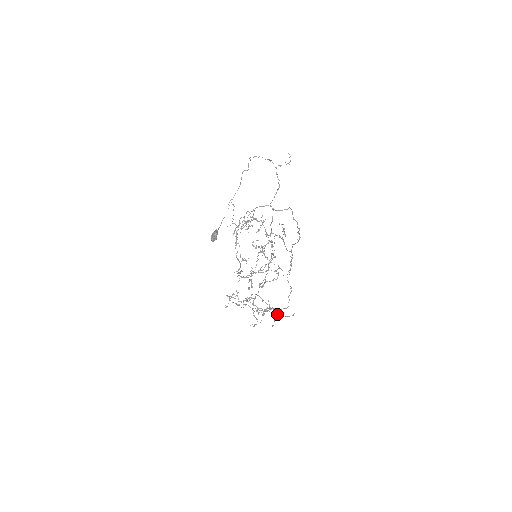
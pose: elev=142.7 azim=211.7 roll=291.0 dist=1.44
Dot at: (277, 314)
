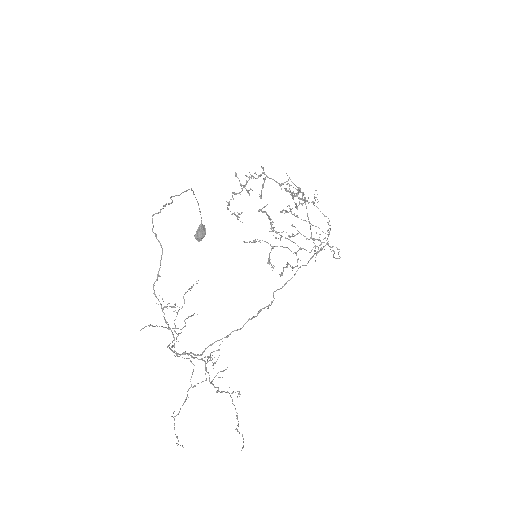
Dot at: (238, 425)
